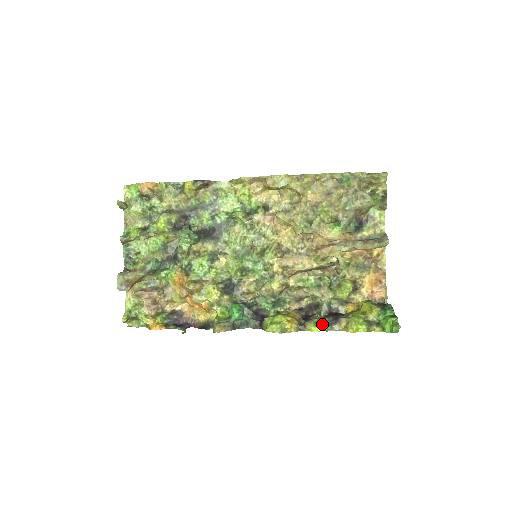
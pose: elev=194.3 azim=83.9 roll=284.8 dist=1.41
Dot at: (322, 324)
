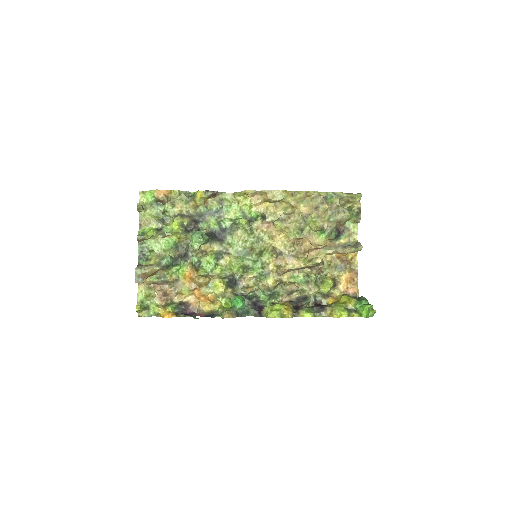
Dot at: (312, 311)
